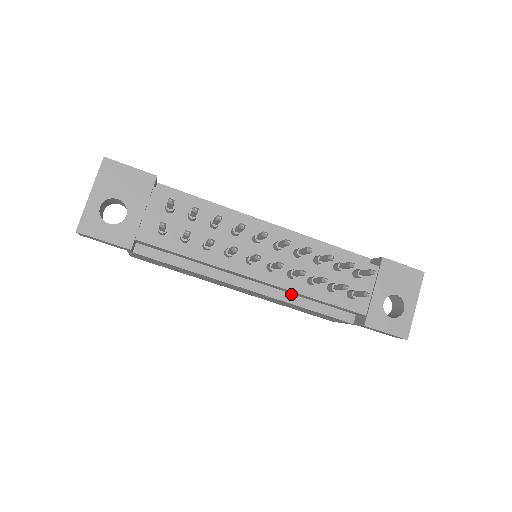
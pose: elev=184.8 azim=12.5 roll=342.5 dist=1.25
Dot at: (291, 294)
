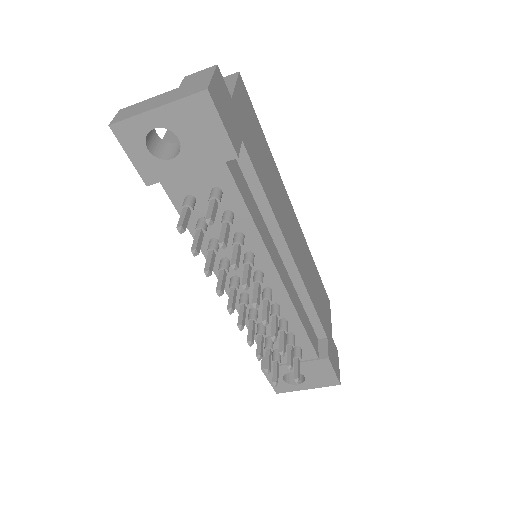
Dot at: occluded
